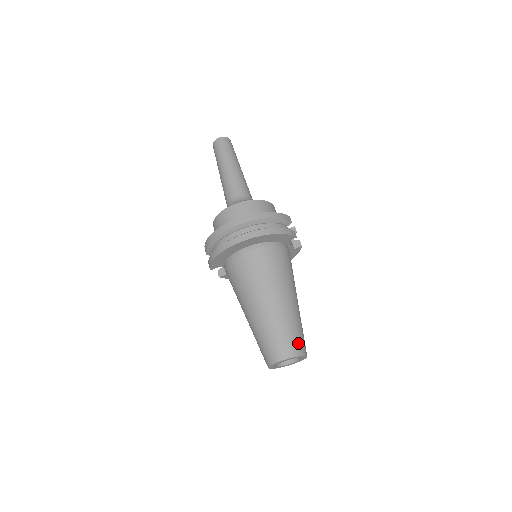
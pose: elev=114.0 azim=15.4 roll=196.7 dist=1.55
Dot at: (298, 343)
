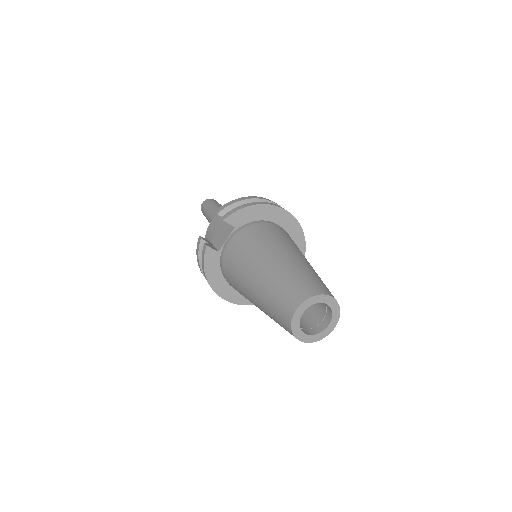
Dot at: occluded
